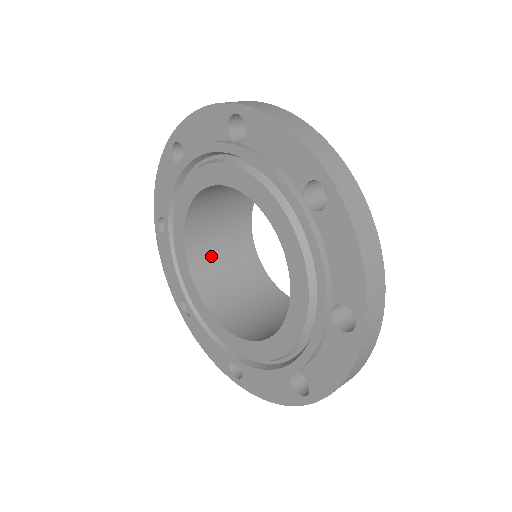
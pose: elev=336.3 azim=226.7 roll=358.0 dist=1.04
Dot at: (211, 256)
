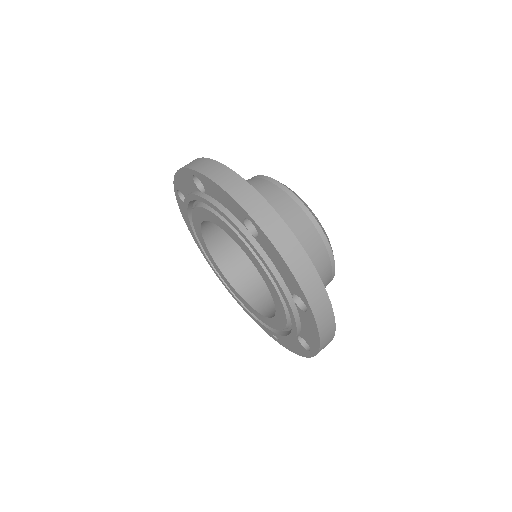
Dot at: (236, 256)
